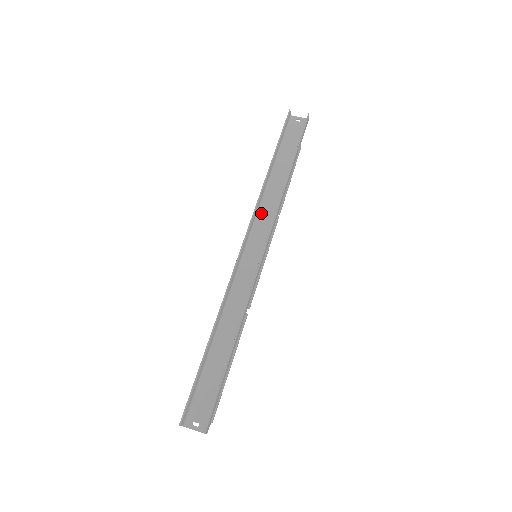
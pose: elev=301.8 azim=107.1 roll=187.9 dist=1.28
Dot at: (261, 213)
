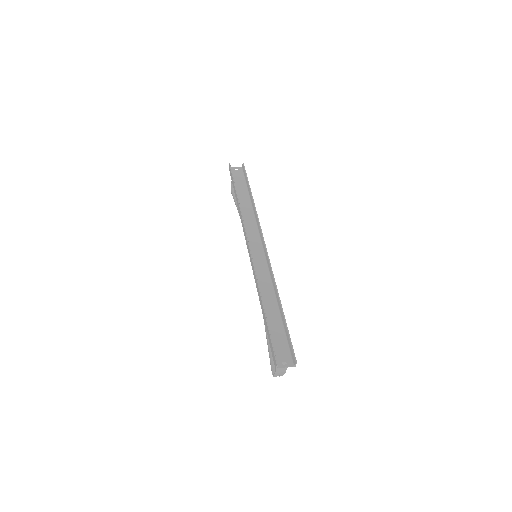
Dot at: (247, 227)
